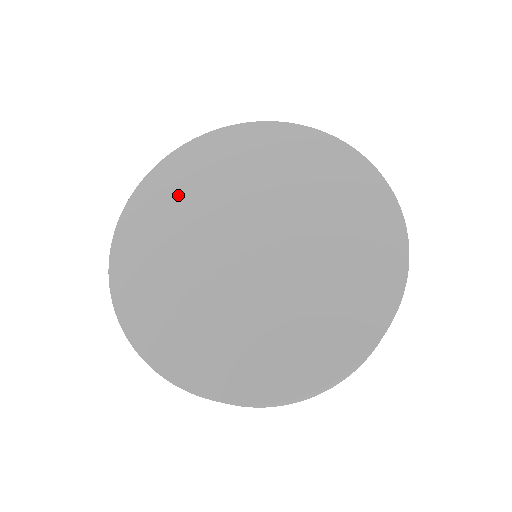
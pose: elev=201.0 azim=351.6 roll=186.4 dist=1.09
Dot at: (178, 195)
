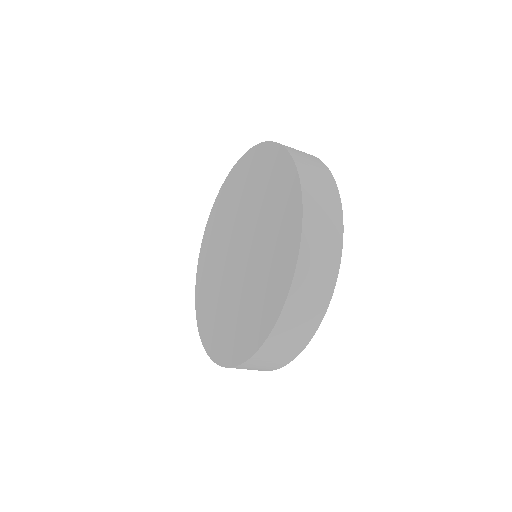
Dot at: (214, 236)
